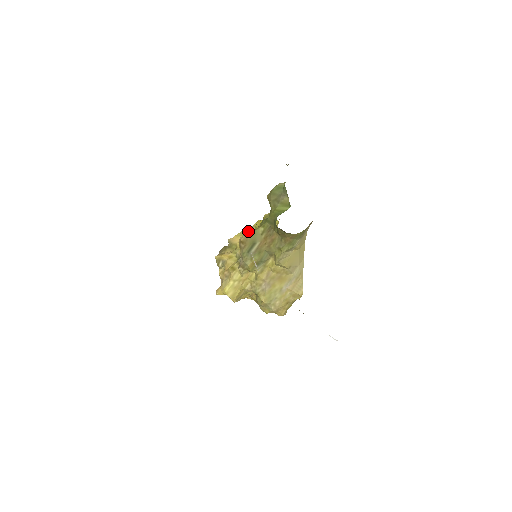
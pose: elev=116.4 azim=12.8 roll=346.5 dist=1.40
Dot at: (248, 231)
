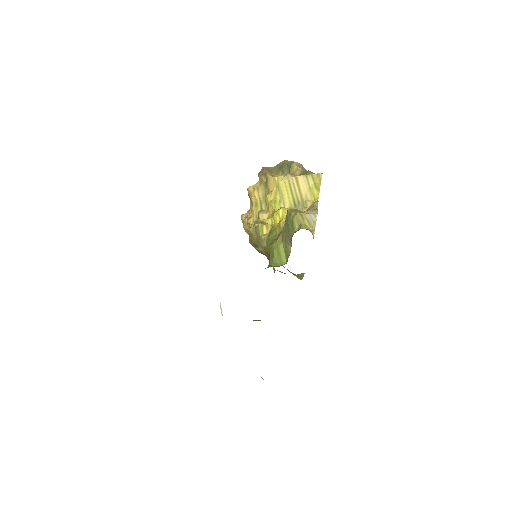
Dot at: (259, 227)
